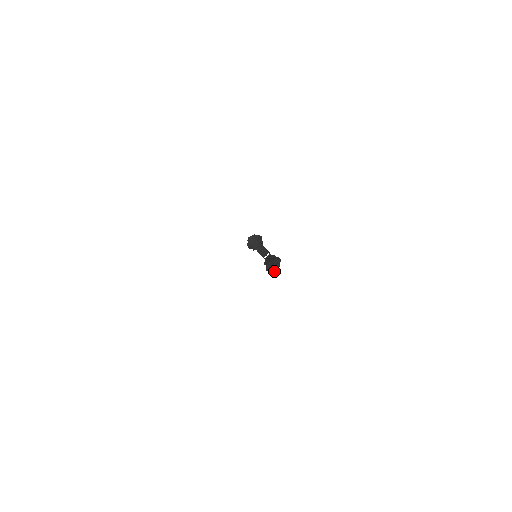
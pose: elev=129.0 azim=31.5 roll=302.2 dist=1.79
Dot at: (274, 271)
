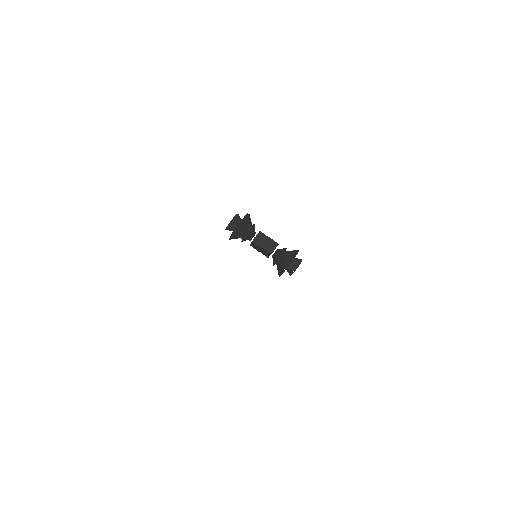
Dot at: occluded
